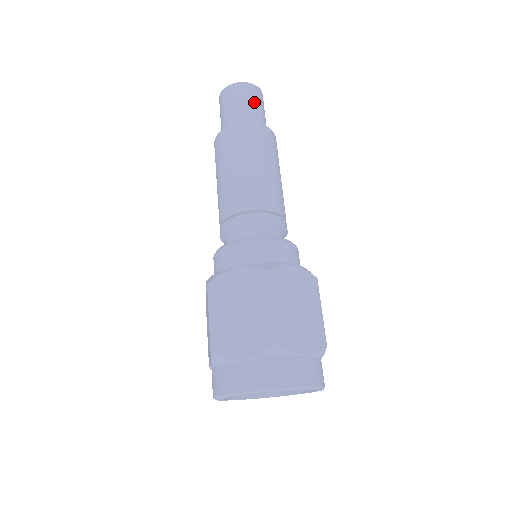
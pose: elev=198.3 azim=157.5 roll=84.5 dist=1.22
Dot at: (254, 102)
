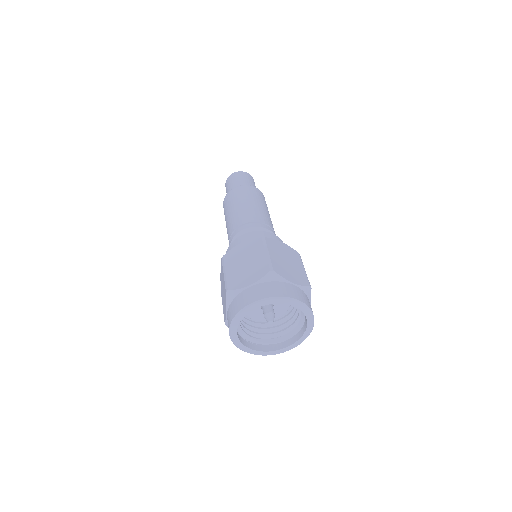
Dot at: (233, 181)
